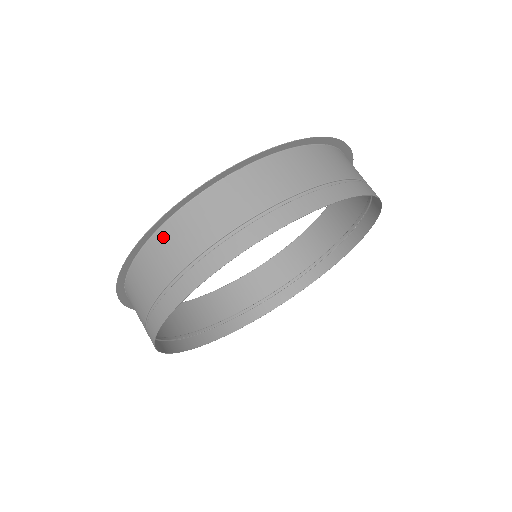
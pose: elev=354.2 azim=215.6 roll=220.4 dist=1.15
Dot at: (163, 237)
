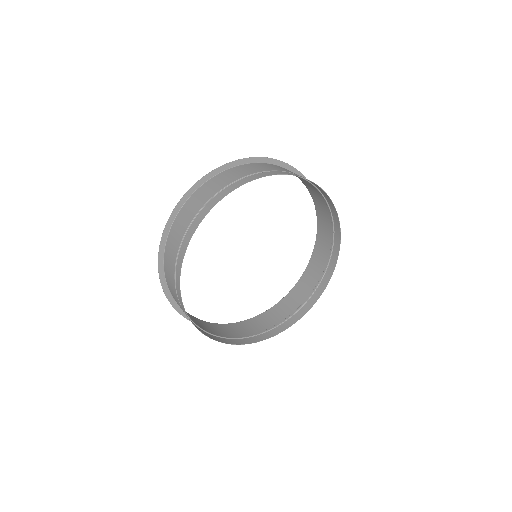
Dot at: (231, 171)
